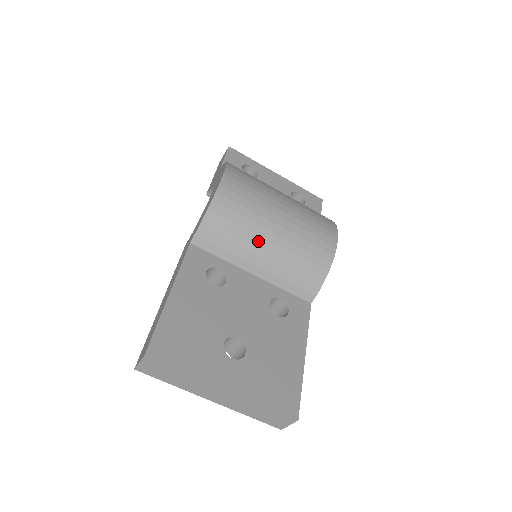
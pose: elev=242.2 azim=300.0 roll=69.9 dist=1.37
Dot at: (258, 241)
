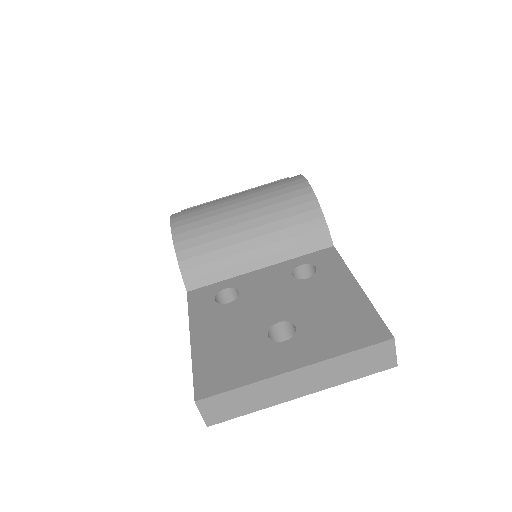
Dot at: (238, 239)
